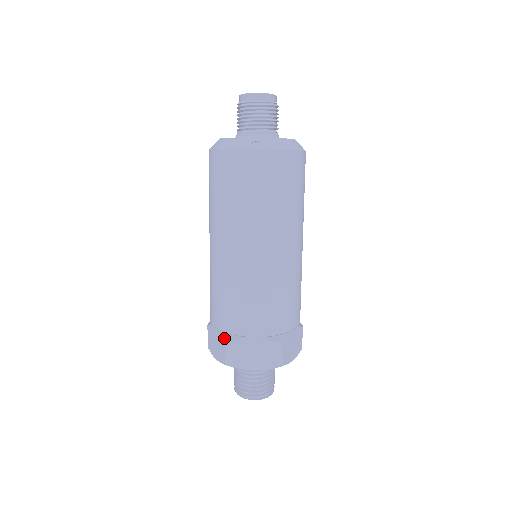
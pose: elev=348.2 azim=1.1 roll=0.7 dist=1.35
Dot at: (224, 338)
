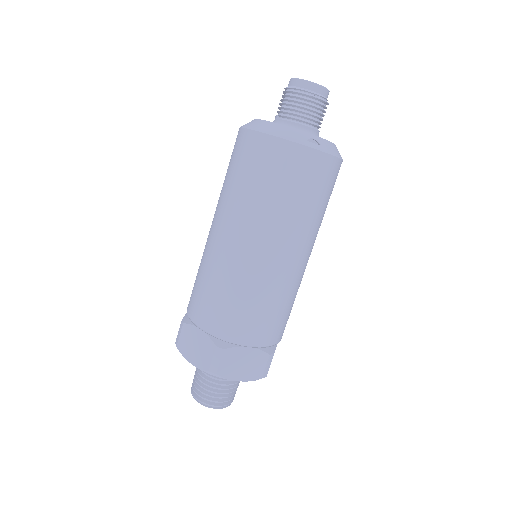
Dot at: (215, 344)
